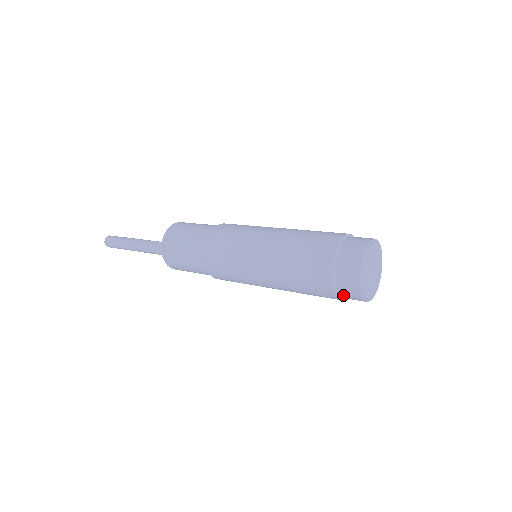
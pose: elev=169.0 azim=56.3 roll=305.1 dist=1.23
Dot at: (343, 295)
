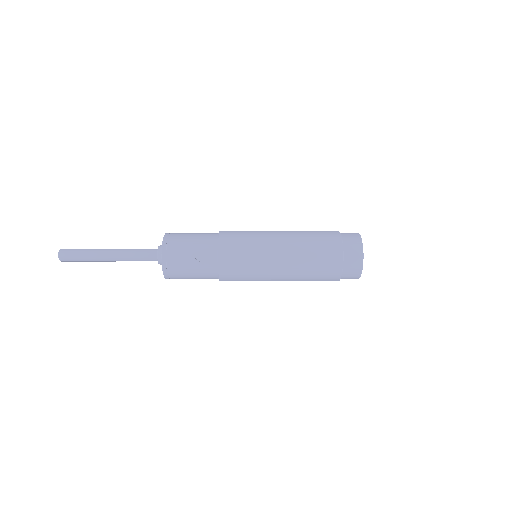
Dot at: occluded
